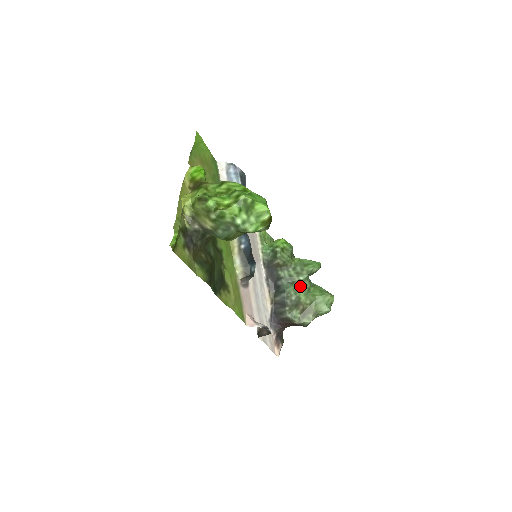
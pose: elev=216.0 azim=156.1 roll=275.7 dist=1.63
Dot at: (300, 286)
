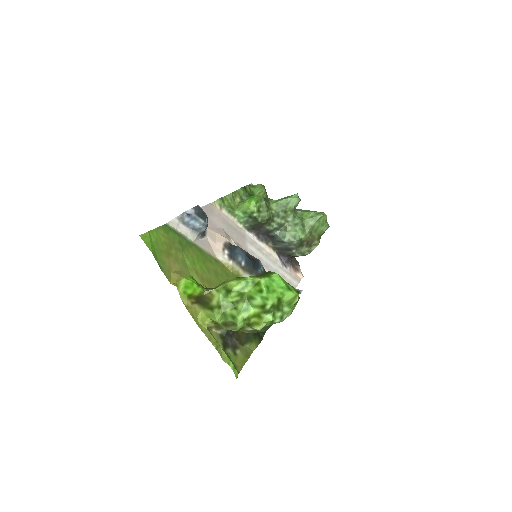
Dot at: (294, 228)
